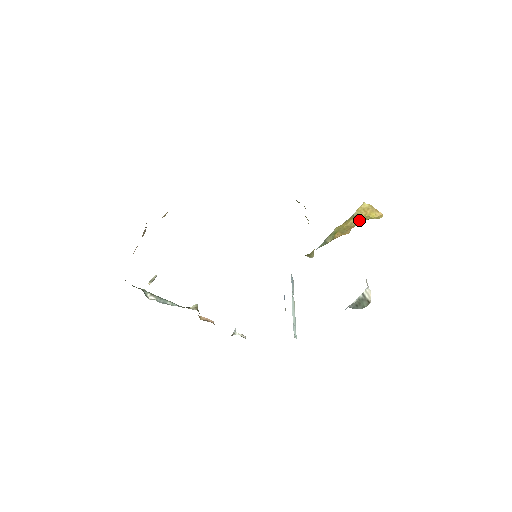
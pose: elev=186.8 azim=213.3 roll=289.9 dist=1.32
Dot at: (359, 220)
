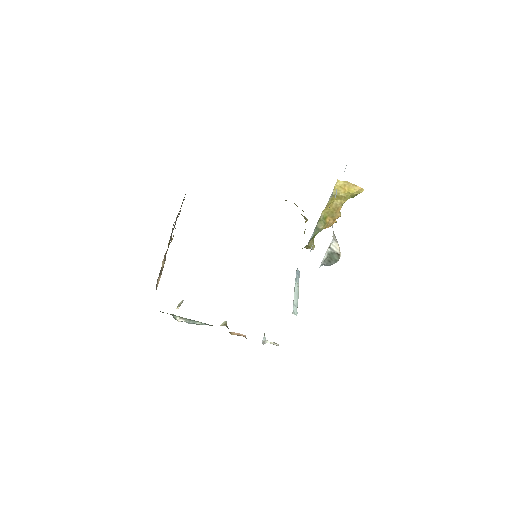
Dot at: (342, 199)
